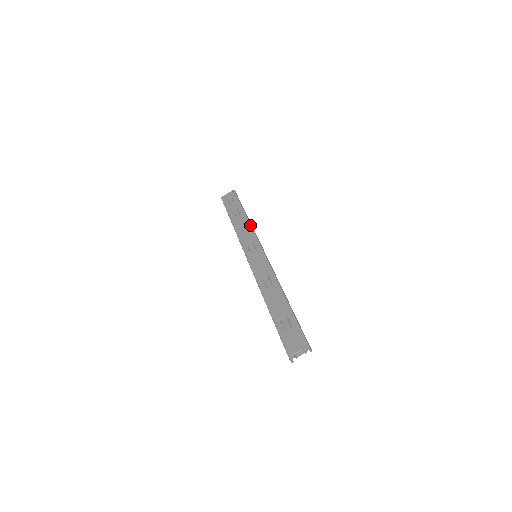
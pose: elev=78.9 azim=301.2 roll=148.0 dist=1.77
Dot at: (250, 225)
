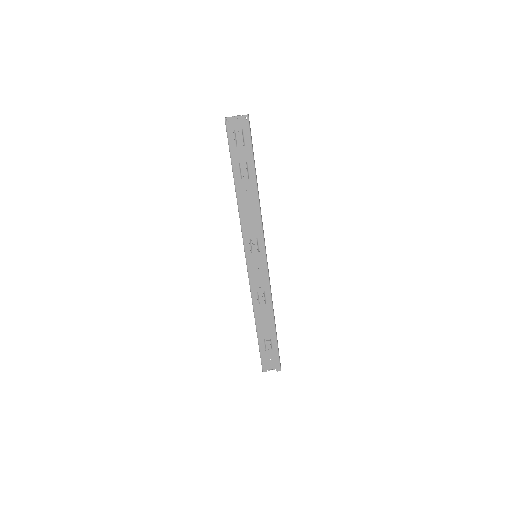
Dot at: (259, 209)
